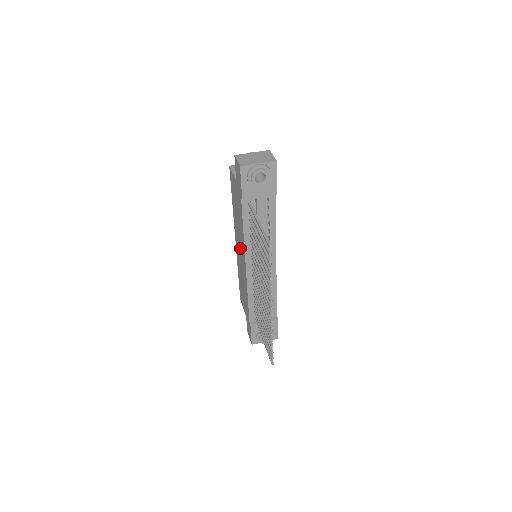
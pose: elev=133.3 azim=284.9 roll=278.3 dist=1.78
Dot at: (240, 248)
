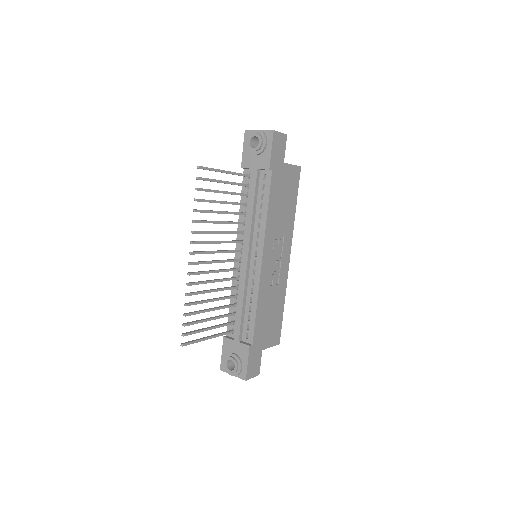
Dot at: occluded
